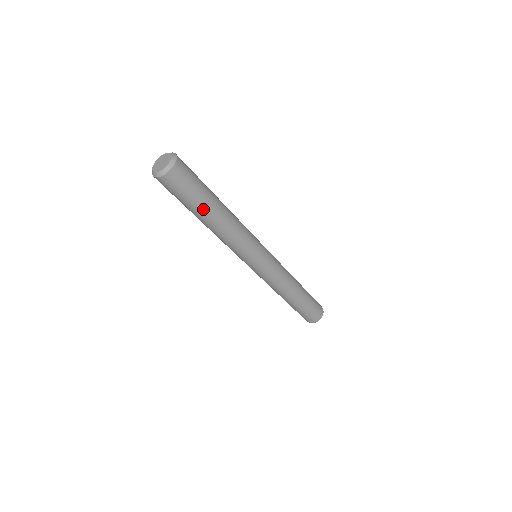
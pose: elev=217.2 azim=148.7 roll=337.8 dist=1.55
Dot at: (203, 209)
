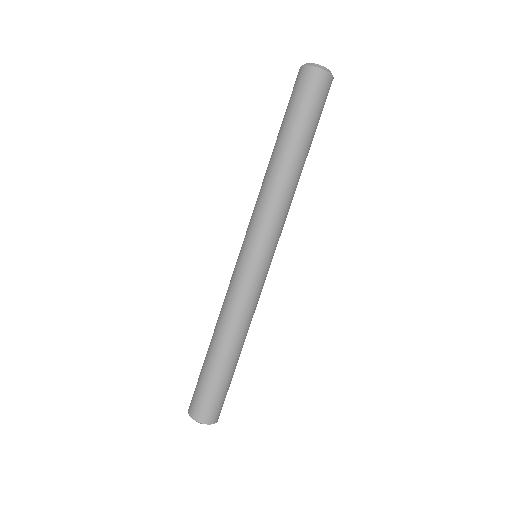
Dot at: (311, 141)
